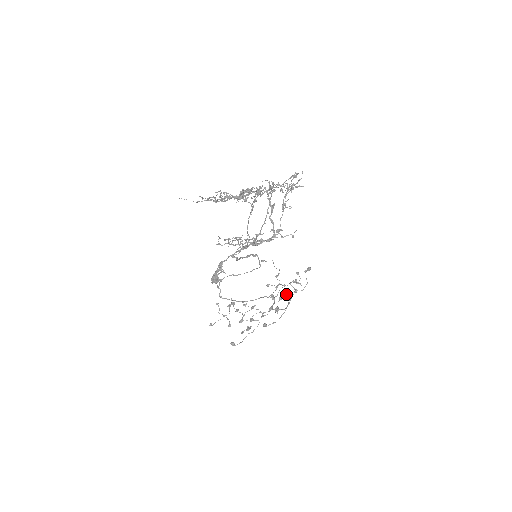
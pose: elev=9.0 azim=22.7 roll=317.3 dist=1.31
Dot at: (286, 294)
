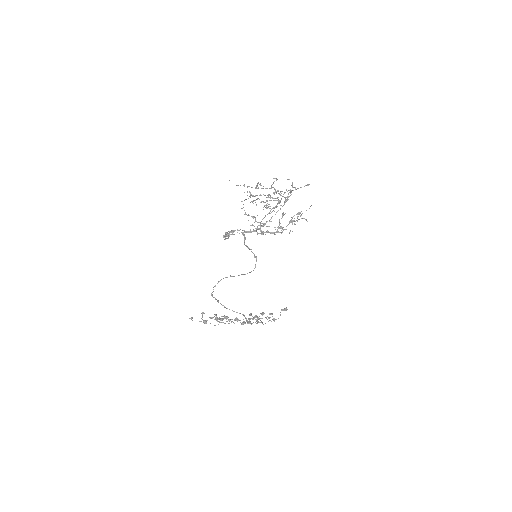
Dot at: (261, 313)
